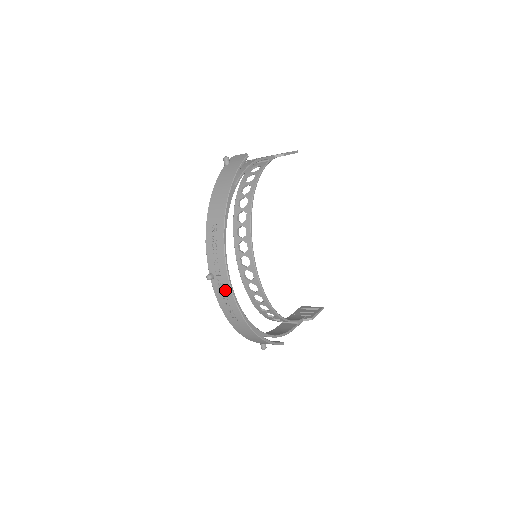
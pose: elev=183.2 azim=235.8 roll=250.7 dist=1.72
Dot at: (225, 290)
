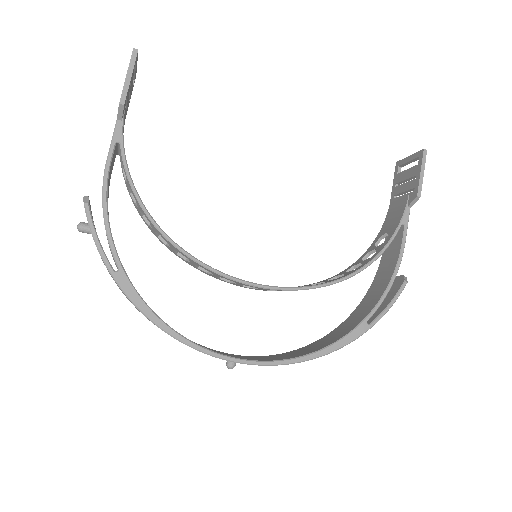
Dot at: occluded
